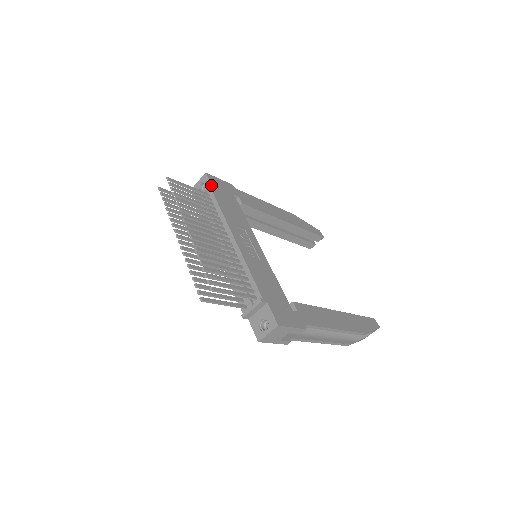
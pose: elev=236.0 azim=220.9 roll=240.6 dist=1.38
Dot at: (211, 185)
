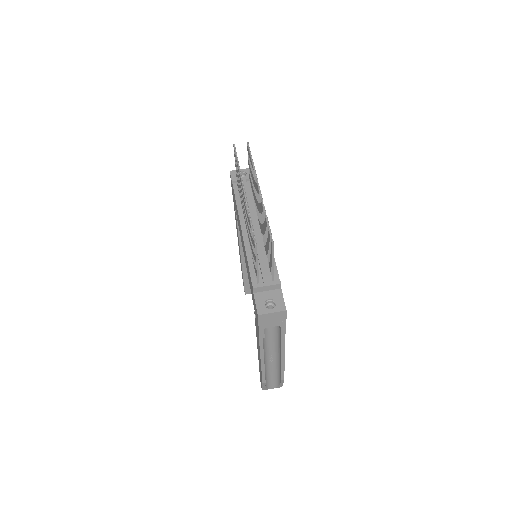
Dot at: occluded
